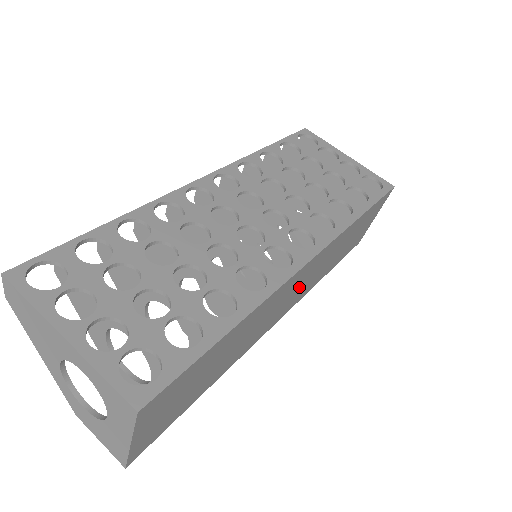
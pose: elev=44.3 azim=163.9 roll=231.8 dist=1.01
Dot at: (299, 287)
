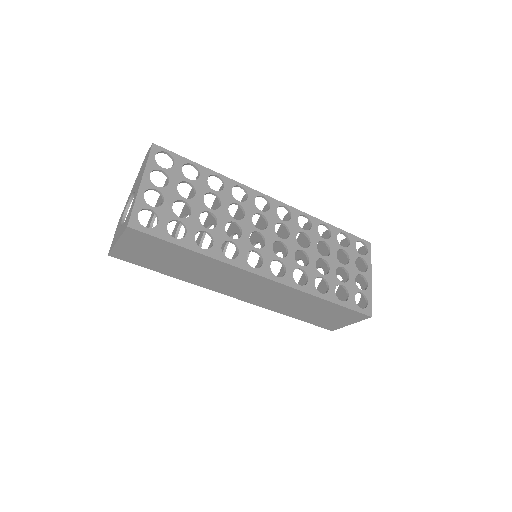
Dot at: (257, 291)
